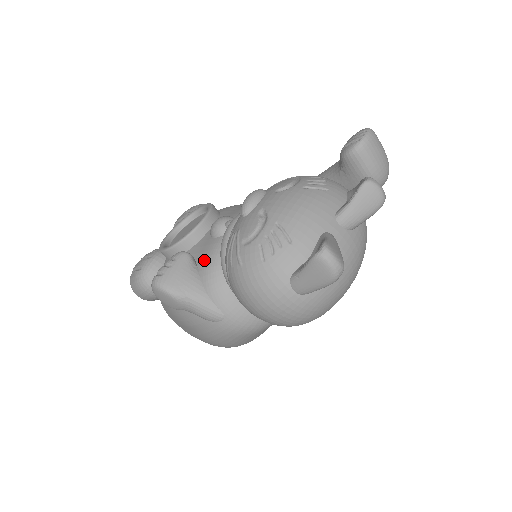
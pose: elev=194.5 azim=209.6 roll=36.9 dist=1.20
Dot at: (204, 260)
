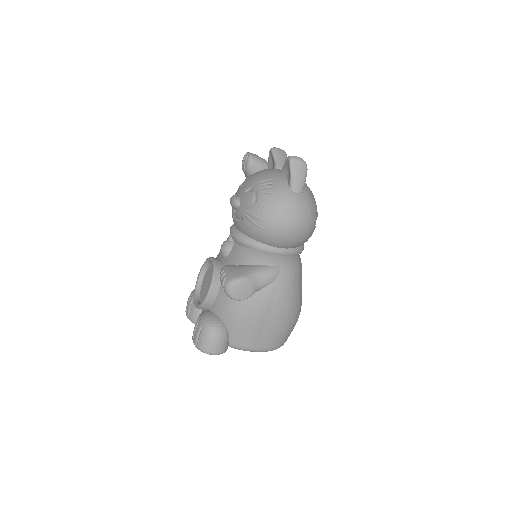
Dot at: (238, 259)
